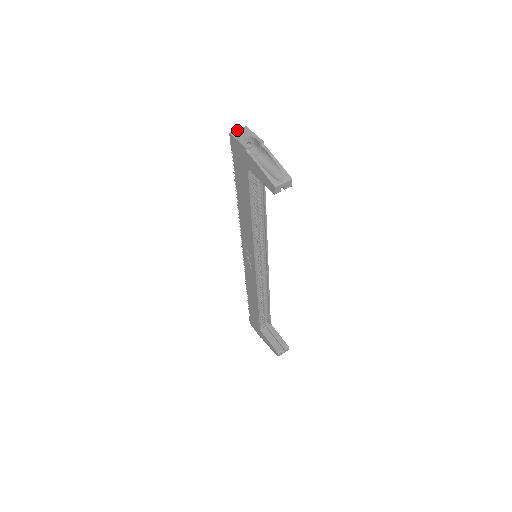
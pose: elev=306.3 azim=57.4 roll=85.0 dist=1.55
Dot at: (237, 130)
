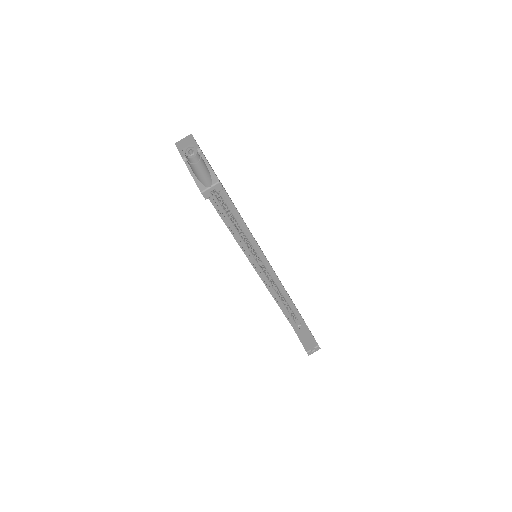
Dot at: (182, 139)
